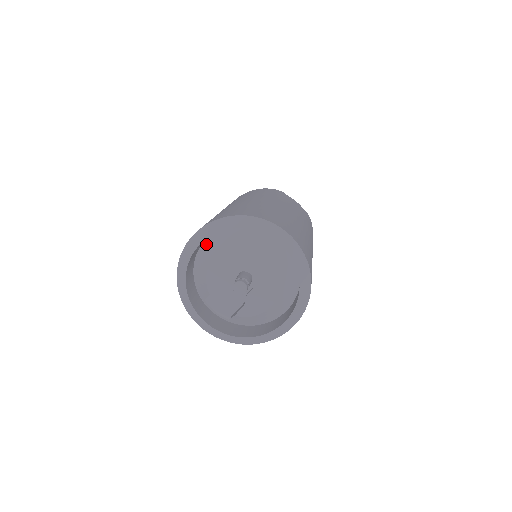
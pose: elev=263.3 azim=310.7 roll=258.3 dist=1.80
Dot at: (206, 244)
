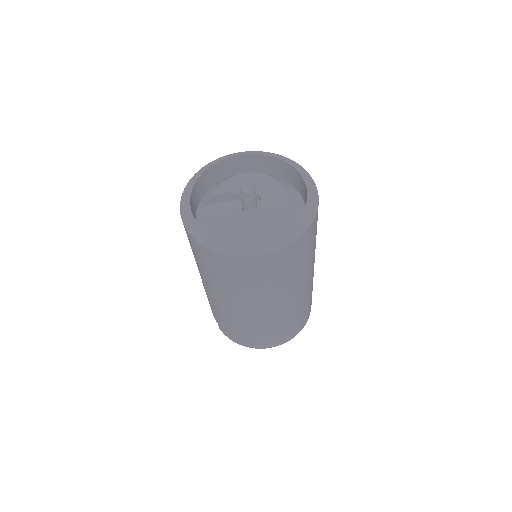
Dot at: (240, 173)
